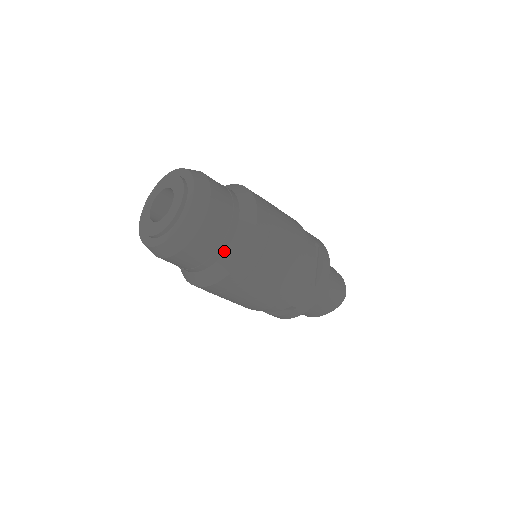
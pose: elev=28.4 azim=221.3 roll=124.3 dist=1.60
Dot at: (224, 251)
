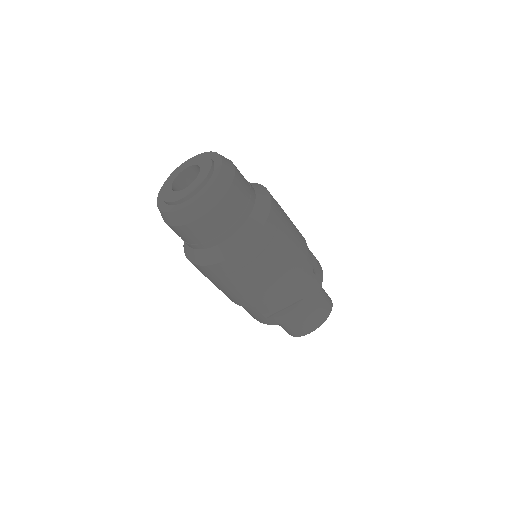
Dot at: (249, 214)
